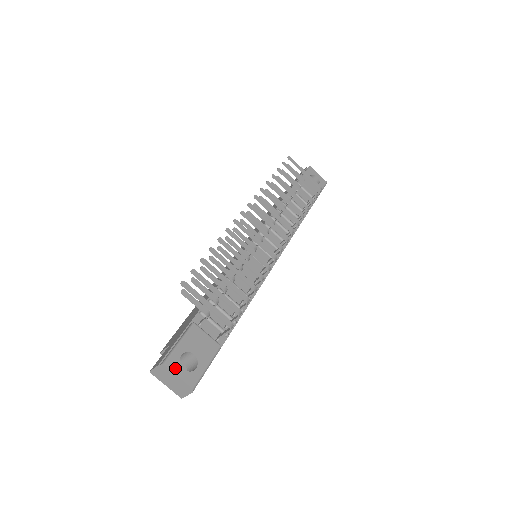
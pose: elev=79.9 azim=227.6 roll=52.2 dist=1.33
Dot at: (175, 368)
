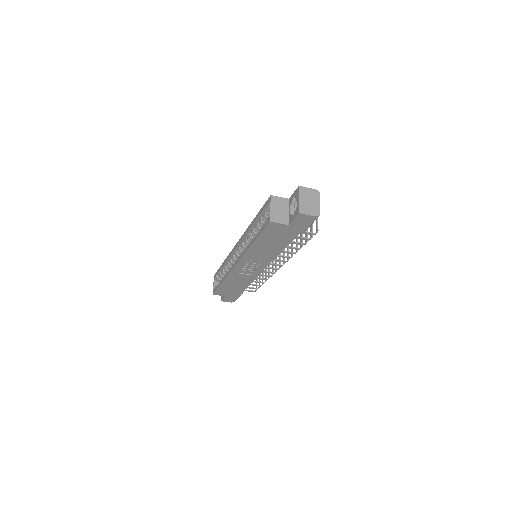
Dot at: (318, 200)
